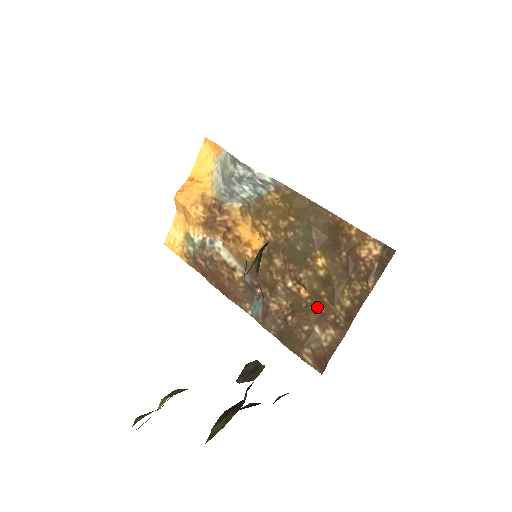
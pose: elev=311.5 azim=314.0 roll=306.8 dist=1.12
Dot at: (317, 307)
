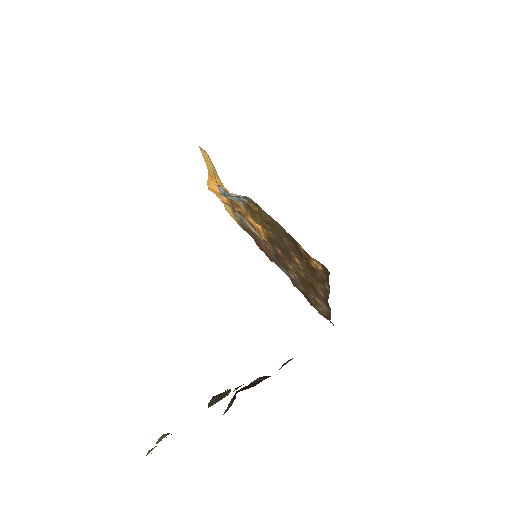
Dot at: (310, 287)
